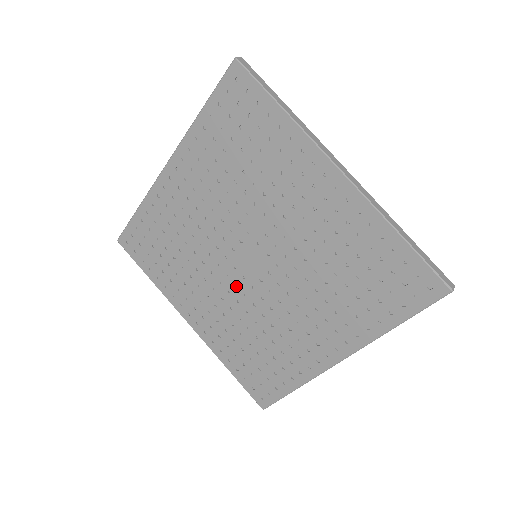
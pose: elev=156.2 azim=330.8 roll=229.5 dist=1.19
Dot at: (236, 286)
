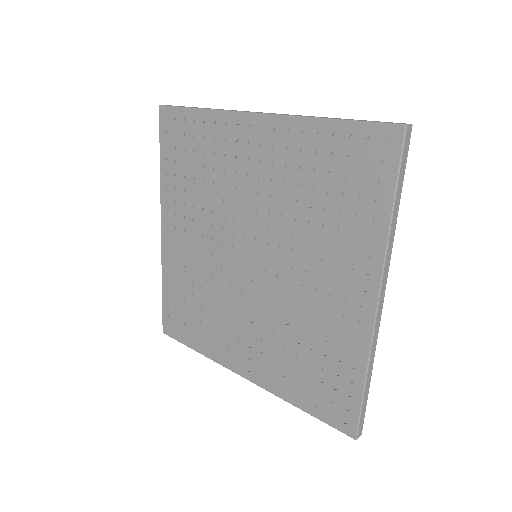
Dot at: (253, 297)
